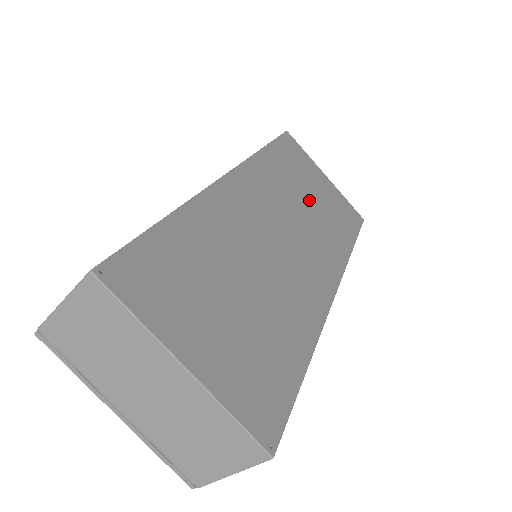
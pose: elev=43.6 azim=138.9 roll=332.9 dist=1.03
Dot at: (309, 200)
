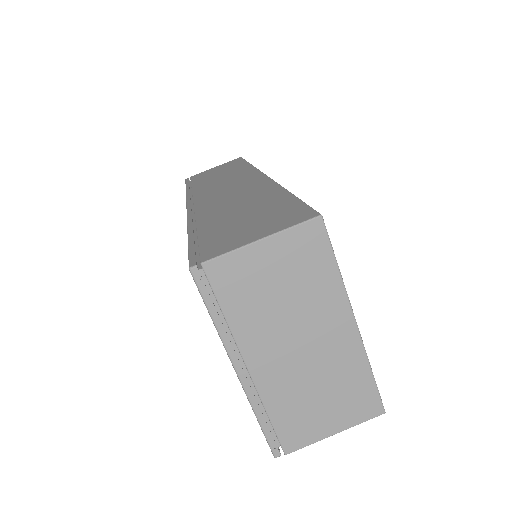
Dot at: occluded
